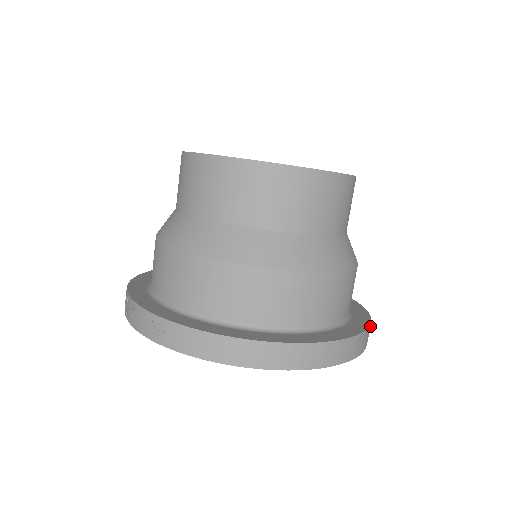
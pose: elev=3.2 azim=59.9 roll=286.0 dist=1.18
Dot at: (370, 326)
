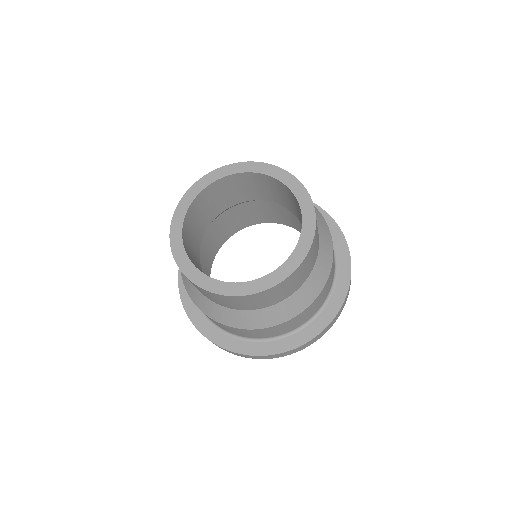
Dot at: (302, 346)
